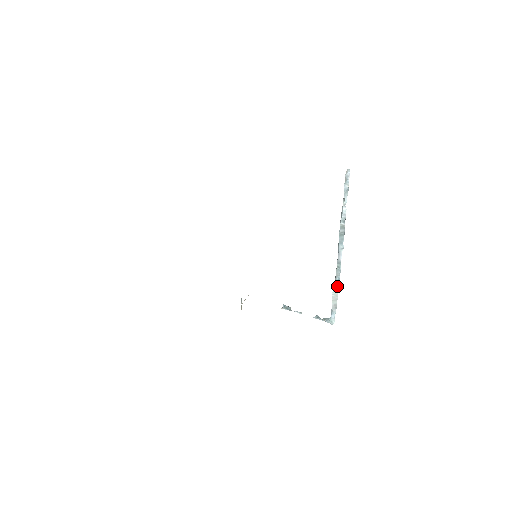
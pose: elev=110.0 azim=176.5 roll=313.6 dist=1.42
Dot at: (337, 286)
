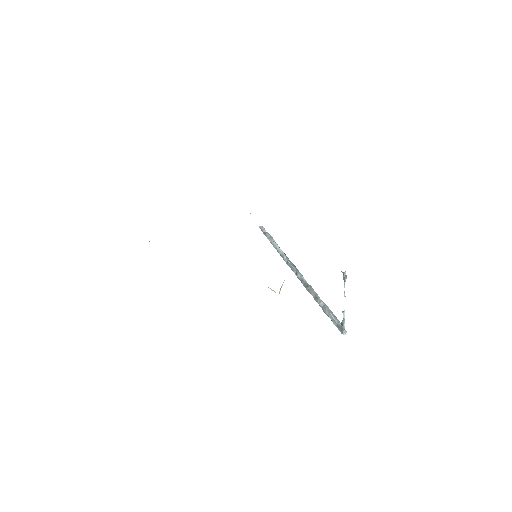
Dot at: (323, 302)
